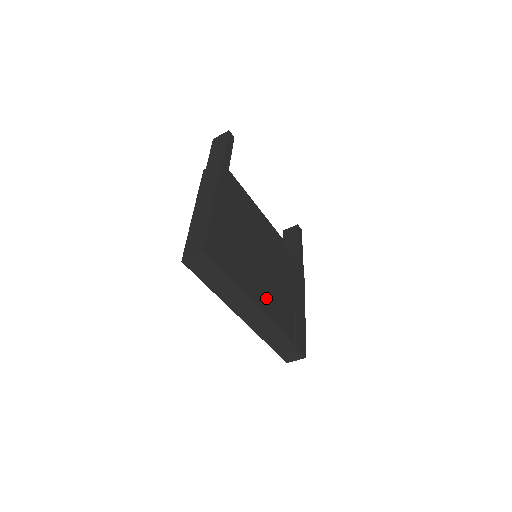
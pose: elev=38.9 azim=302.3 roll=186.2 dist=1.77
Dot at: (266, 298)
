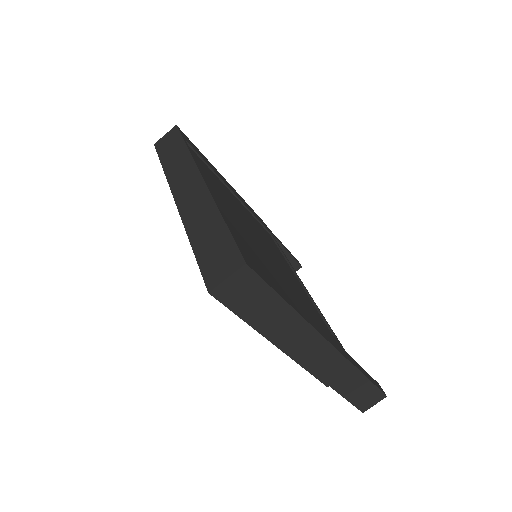
Dot at: (226, 208)
